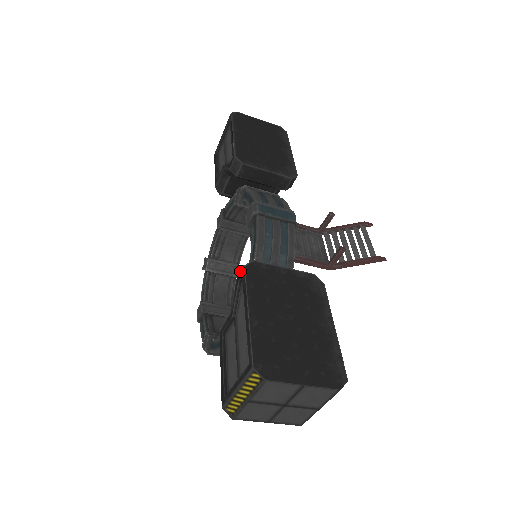
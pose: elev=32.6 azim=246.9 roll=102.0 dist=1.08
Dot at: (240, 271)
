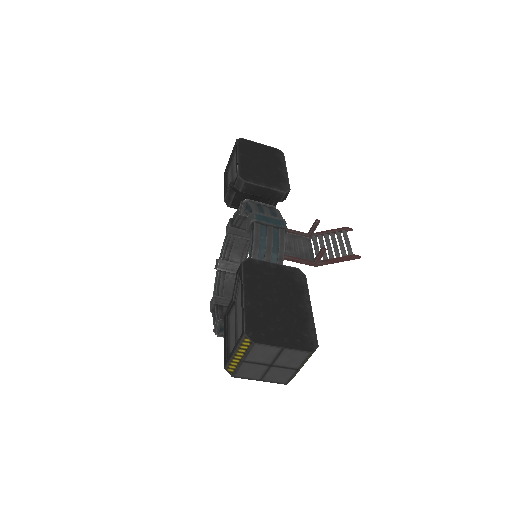
Dot at: occluded
